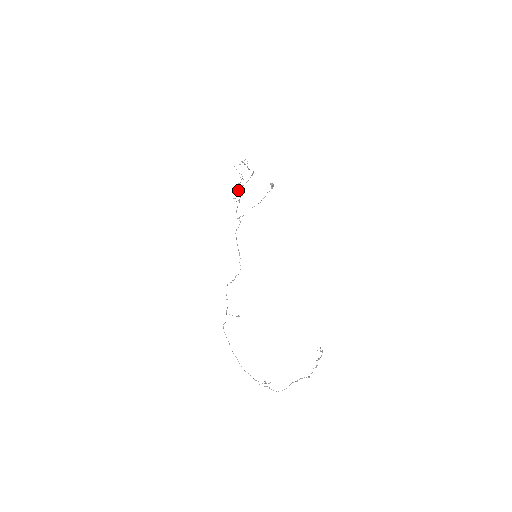
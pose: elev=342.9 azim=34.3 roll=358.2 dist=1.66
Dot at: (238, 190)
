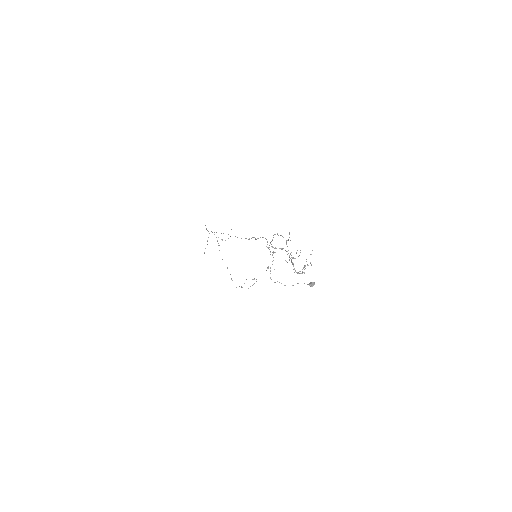
Dot at: occluded
